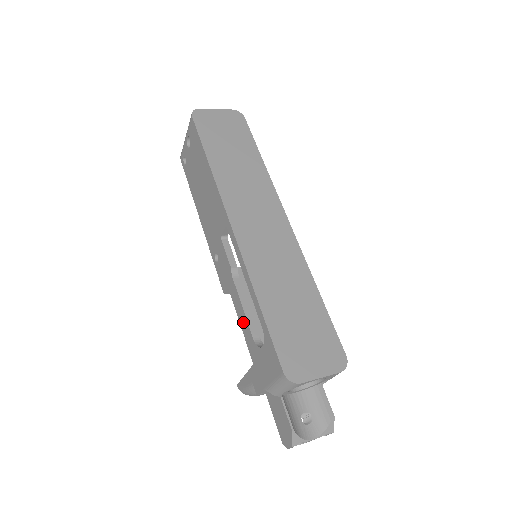
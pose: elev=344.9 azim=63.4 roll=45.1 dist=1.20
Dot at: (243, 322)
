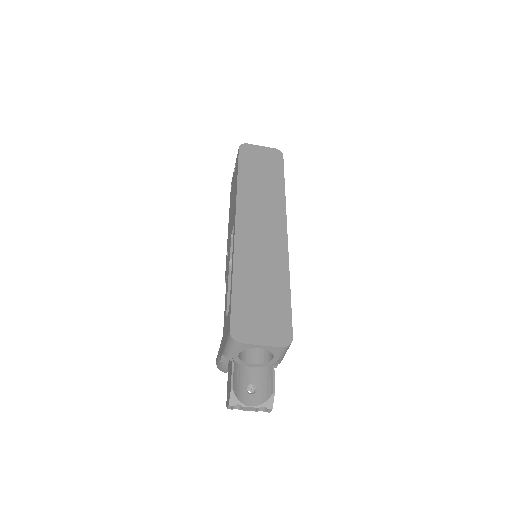
Dot at: (226, 301)
